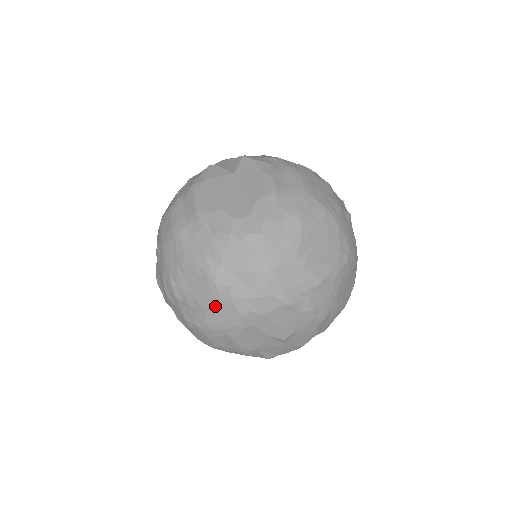
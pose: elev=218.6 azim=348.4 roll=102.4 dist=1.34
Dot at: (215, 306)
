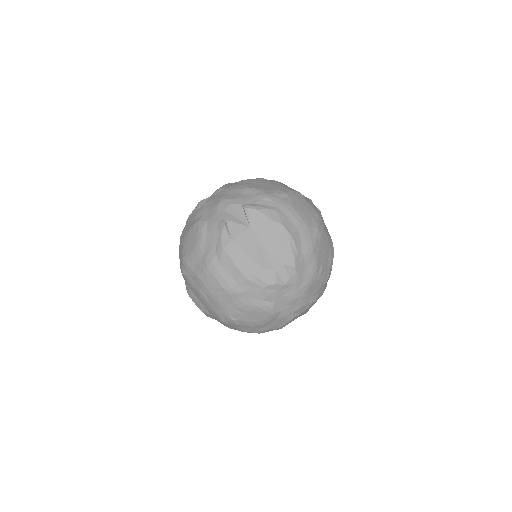
Dot at: (270, 322)
